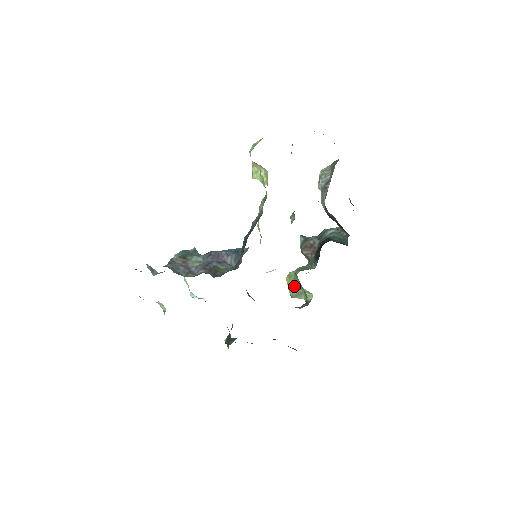
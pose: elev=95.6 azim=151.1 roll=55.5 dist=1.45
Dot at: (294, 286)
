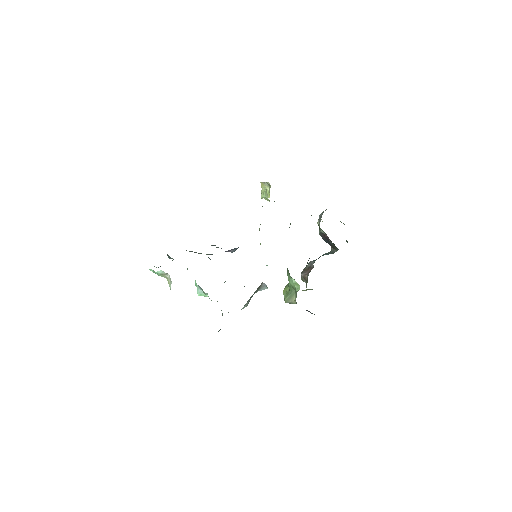
Dot at: (288, 291)
